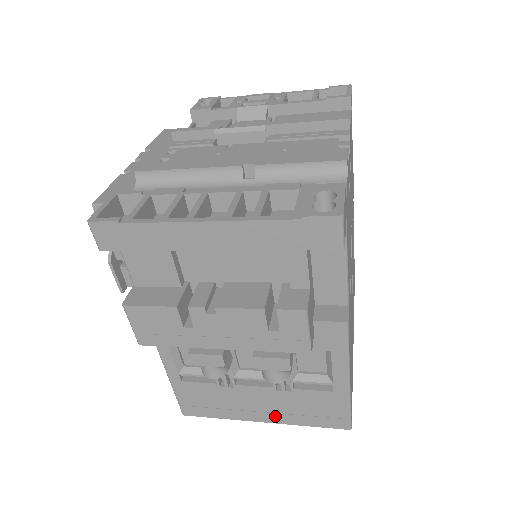
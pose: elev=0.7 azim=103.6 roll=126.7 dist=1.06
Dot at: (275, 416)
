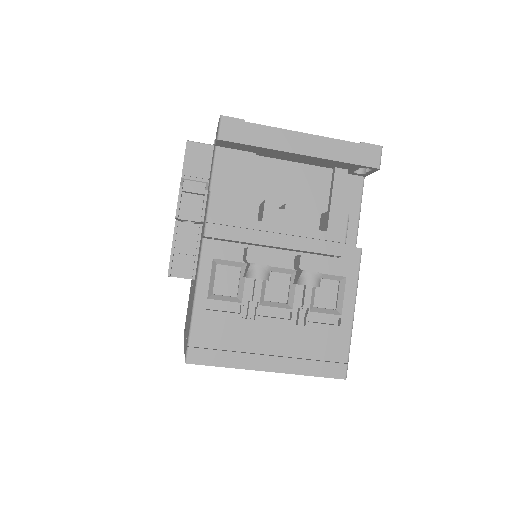
Dot at: (282, 361)
